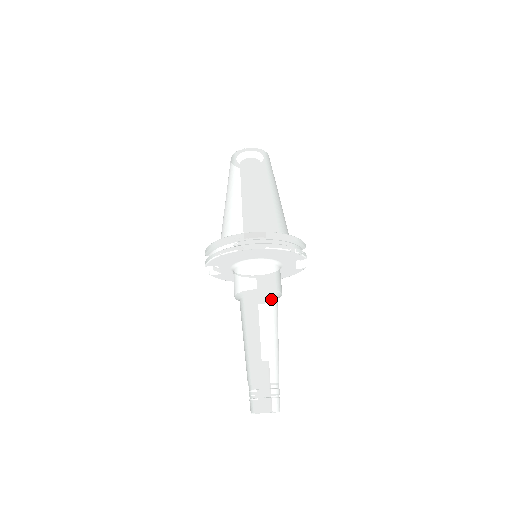
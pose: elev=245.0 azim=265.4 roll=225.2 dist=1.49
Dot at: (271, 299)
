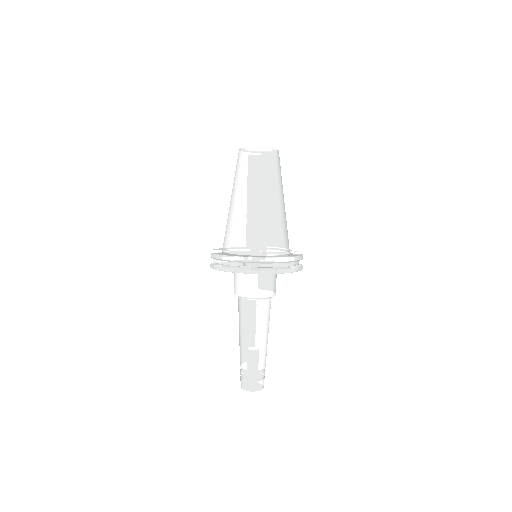
Dot at: (267, 303)
